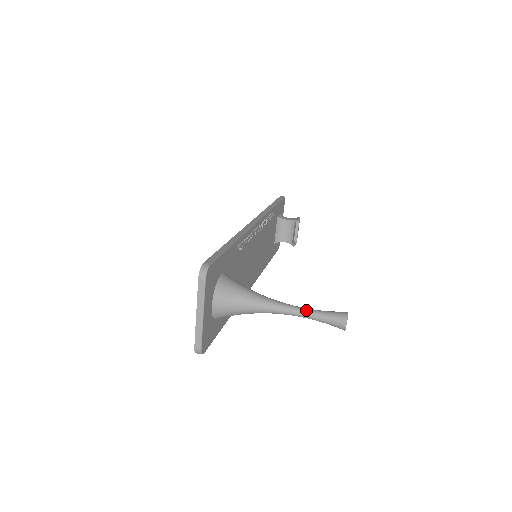
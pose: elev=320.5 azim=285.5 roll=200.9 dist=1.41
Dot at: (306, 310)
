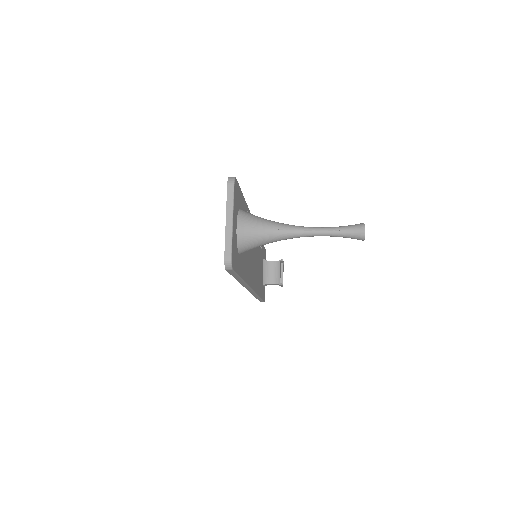
Dot at: (325, 227)
